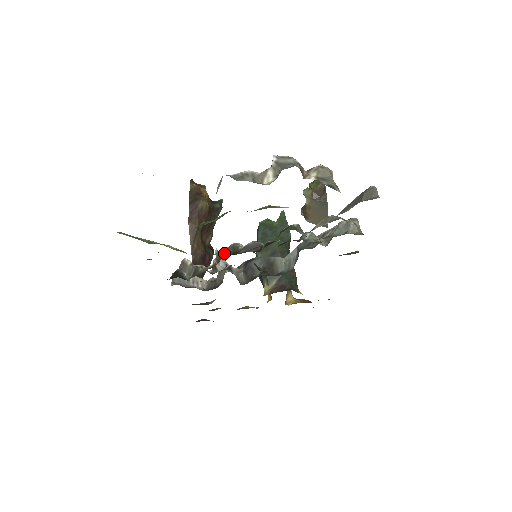
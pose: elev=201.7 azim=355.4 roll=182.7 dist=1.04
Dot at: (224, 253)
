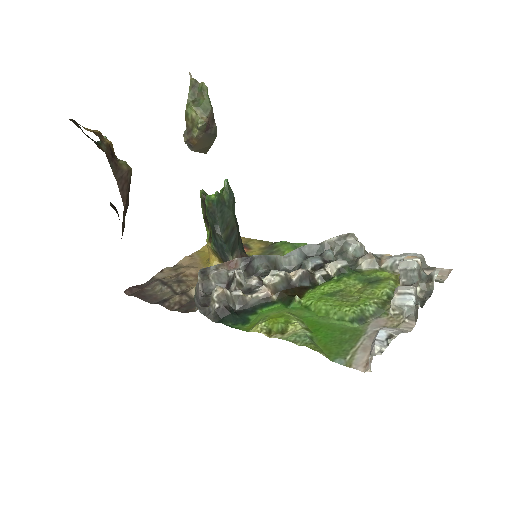
Dot at: (280, 286)
